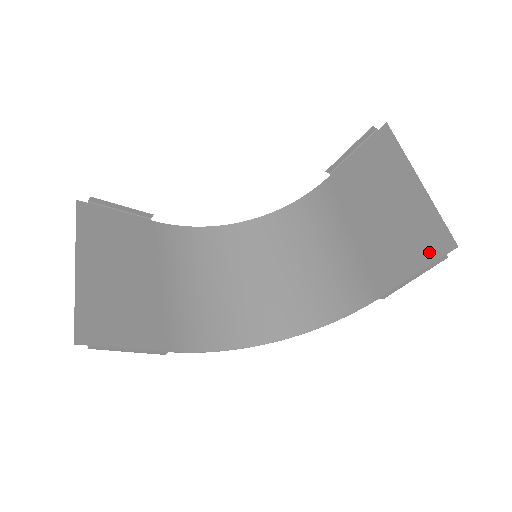
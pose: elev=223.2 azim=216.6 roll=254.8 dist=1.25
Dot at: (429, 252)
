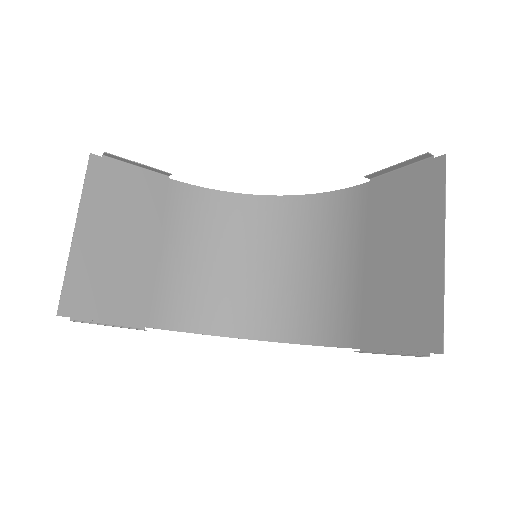
Dot at: (416, 338)
